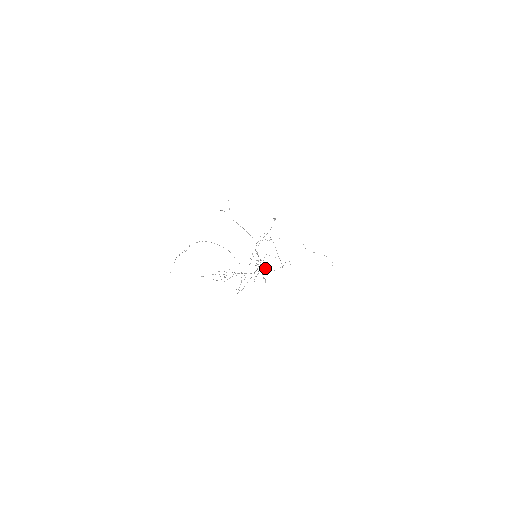
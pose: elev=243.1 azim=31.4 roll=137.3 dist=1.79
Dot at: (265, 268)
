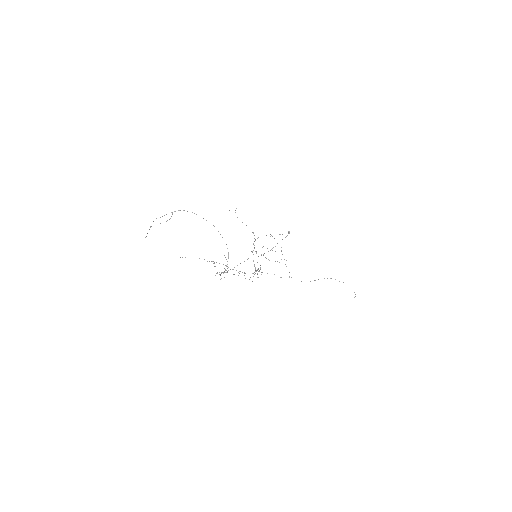
Dot at: occluded
